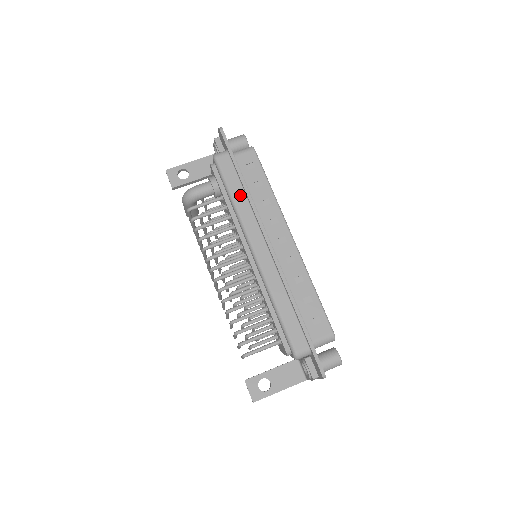
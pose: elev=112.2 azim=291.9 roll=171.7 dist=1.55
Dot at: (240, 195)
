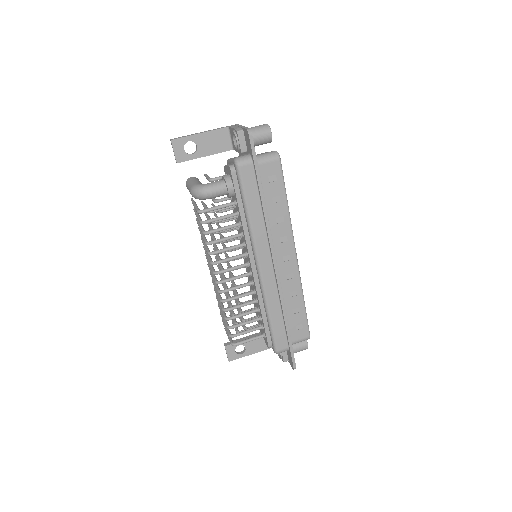
Dot at: (257, 212)
